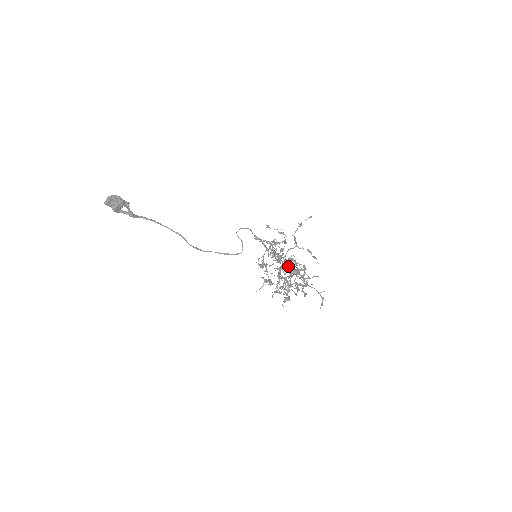
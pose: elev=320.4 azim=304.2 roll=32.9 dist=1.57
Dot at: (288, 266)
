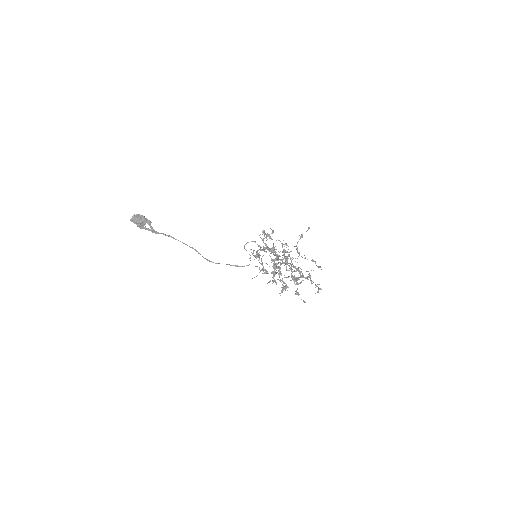
Dot at: occluded
